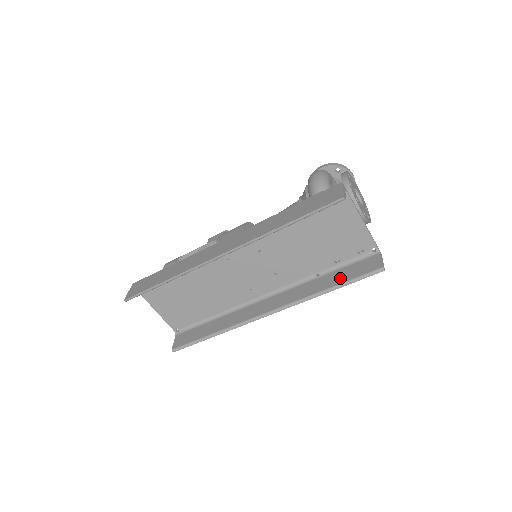
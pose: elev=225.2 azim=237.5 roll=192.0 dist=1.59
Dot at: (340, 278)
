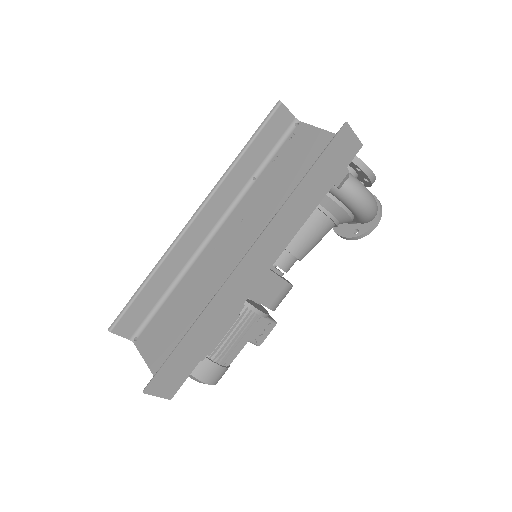
Dot at: occluded
